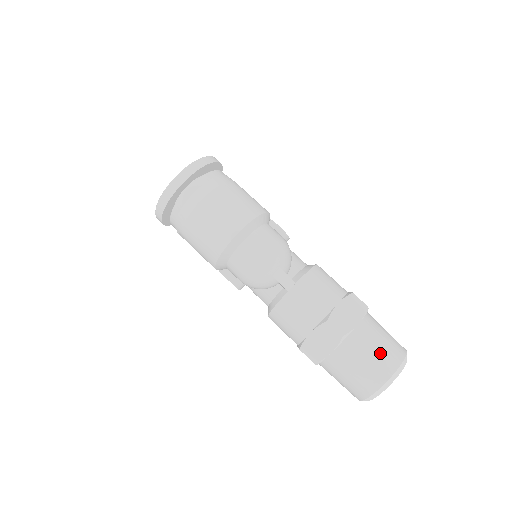
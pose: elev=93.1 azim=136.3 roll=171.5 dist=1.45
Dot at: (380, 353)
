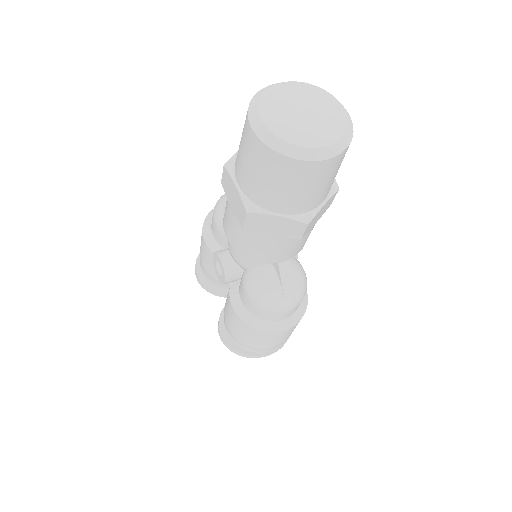
Dot at: occluded
